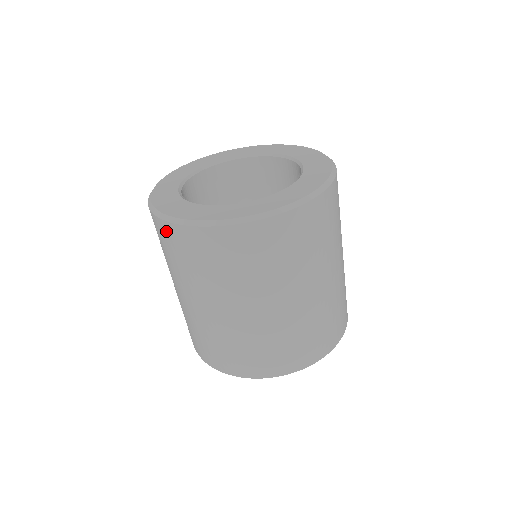
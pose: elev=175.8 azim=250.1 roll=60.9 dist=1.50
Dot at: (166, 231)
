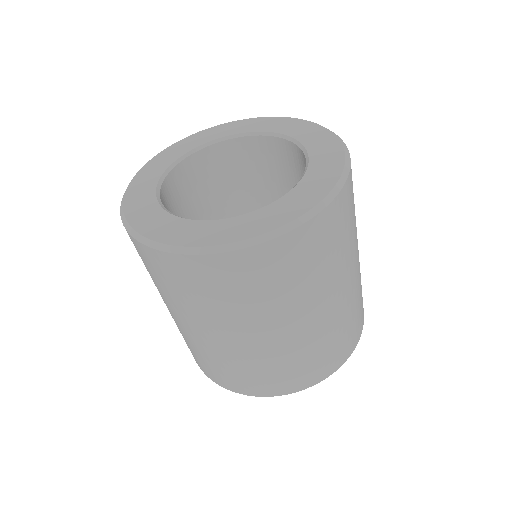
Dot at: occluded
